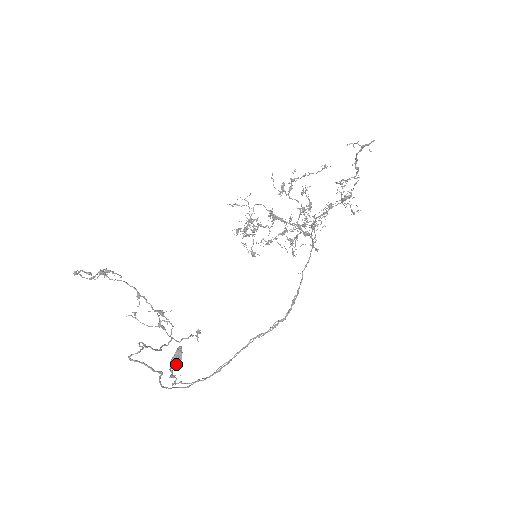
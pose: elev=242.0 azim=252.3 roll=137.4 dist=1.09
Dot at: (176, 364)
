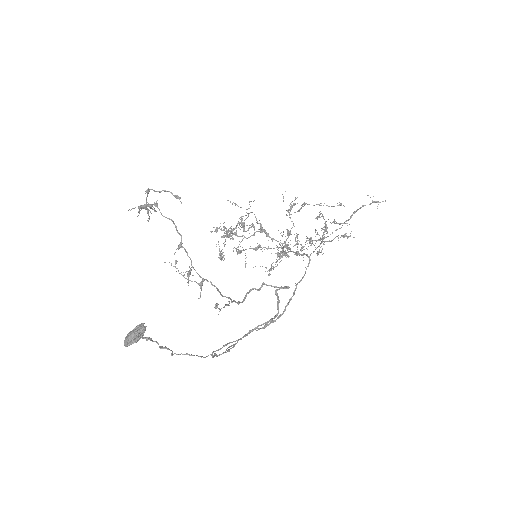
Dot at: (133, 342)
